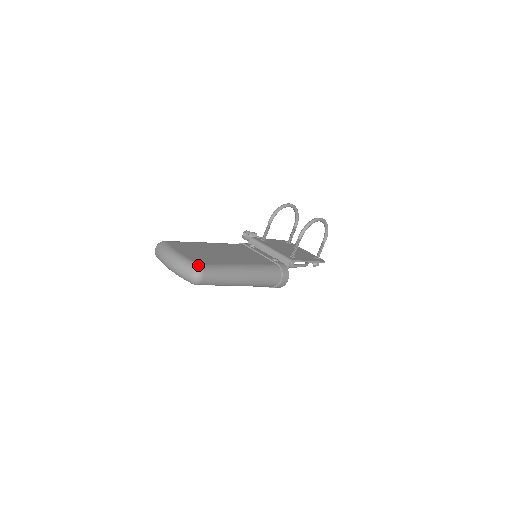
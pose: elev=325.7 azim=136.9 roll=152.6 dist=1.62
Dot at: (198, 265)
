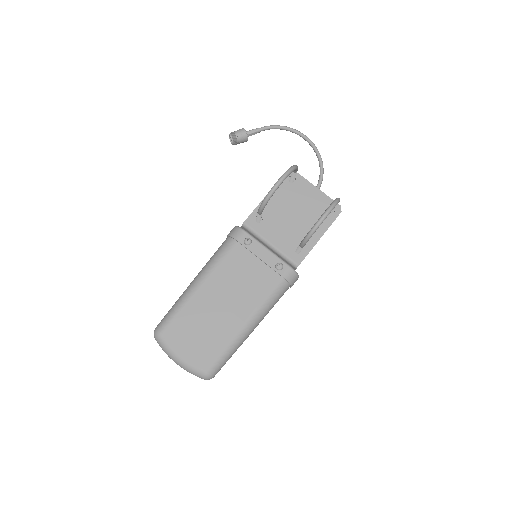
Dot at: (205, 373)
